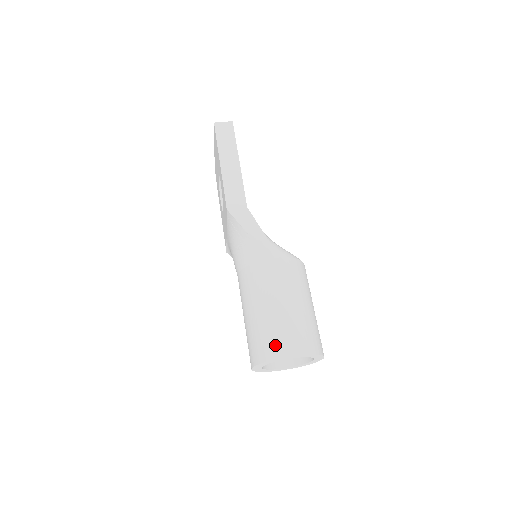
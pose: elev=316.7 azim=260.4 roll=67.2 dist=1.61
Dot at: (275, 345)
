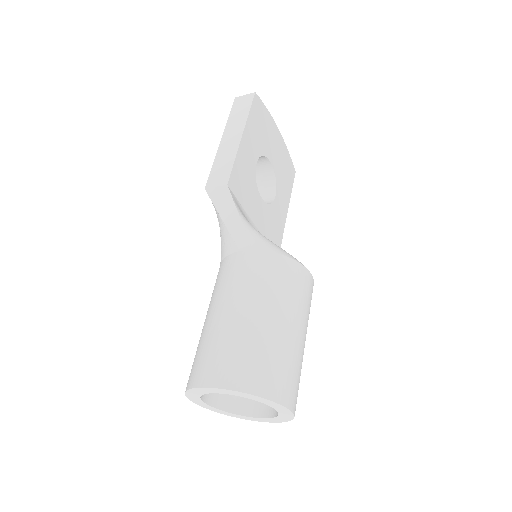
Dot at: (200, 368)
